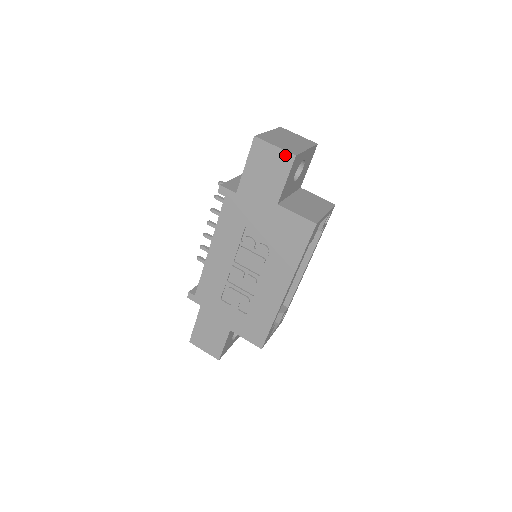
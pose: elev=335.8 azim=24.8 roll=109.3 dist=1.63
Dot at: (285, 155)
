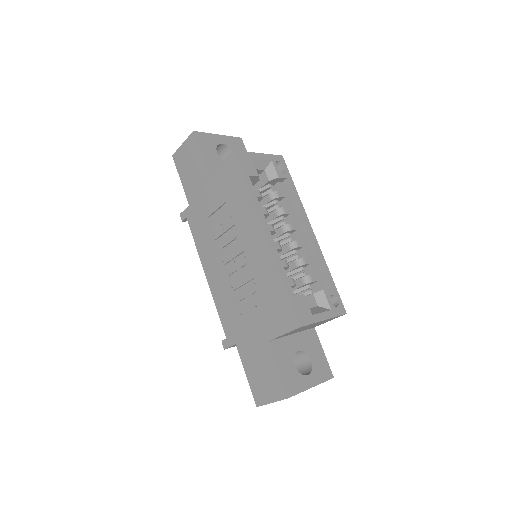
Dot at: (189, 140)
